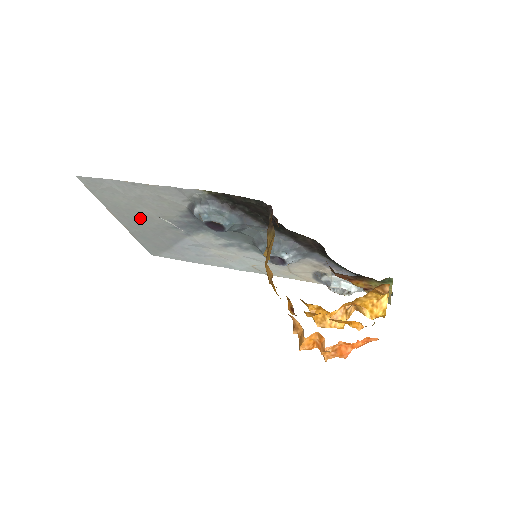
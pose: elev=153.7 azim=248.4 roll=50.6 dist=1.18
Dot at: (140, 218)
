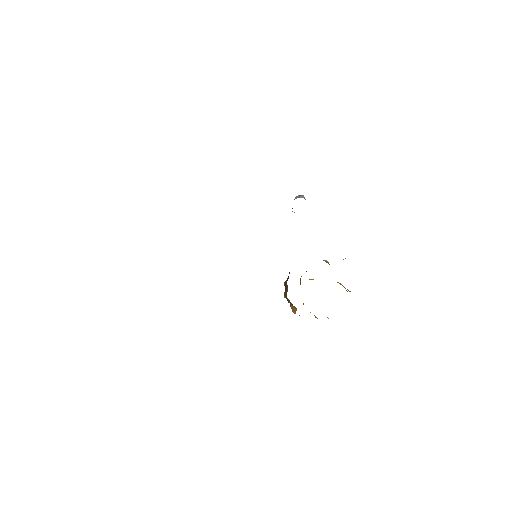
Dot at: occluded
